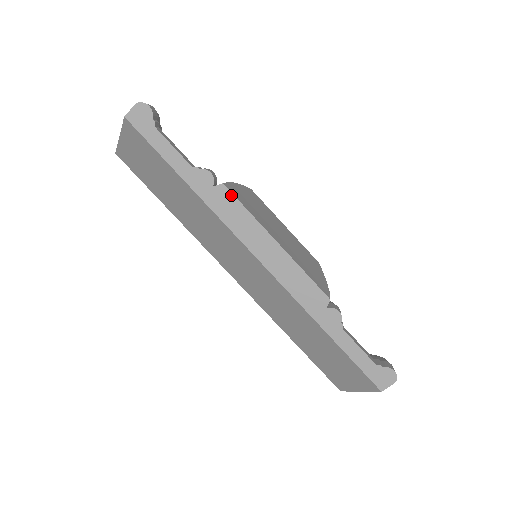
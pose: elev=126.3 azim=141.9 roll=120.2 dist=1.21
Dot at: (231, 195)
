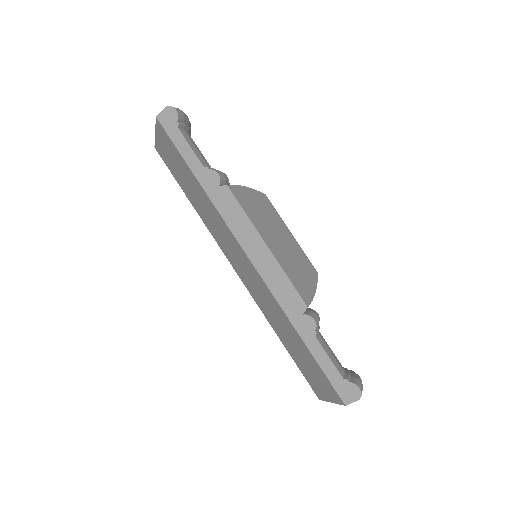
Dot at: (233, 196)
